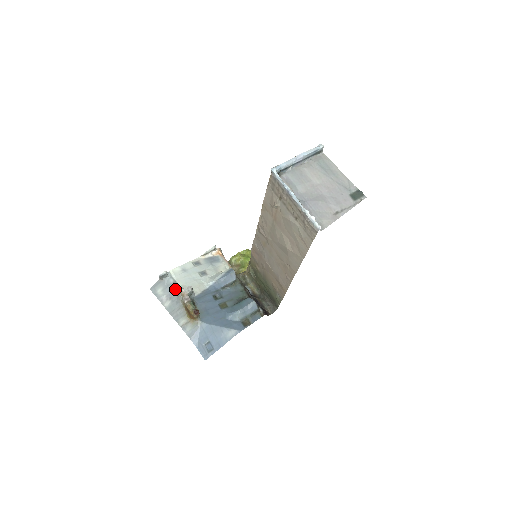
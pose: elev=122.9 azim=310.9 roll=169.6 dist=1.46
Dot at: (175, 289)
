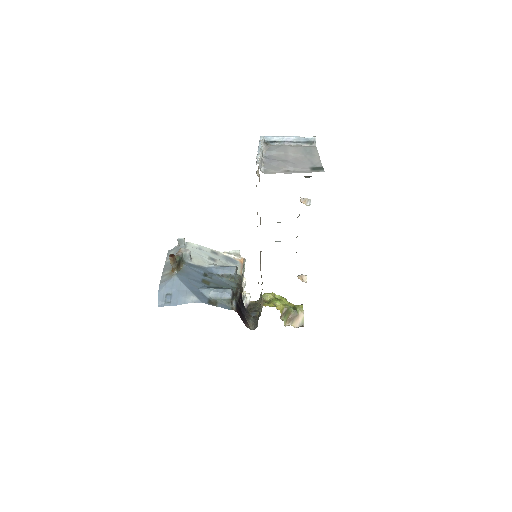
Dot at: occluded
